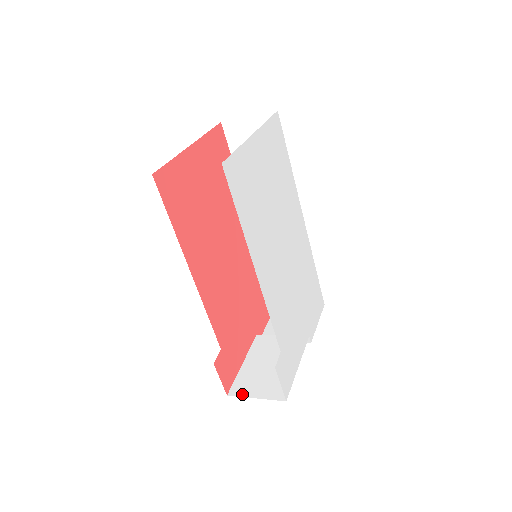
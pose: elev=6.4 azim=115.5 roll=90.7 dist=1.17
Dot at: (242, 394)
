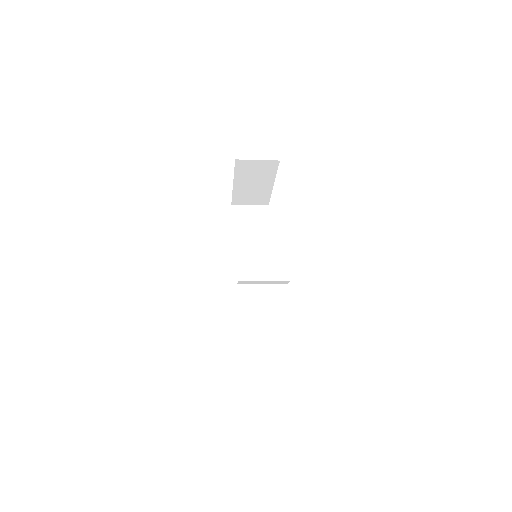
Dot at: occluded
